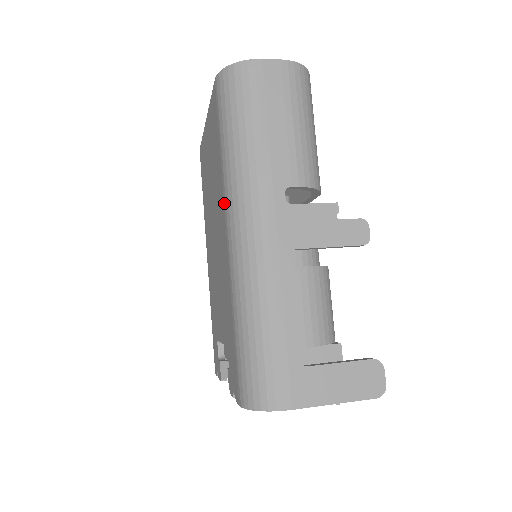
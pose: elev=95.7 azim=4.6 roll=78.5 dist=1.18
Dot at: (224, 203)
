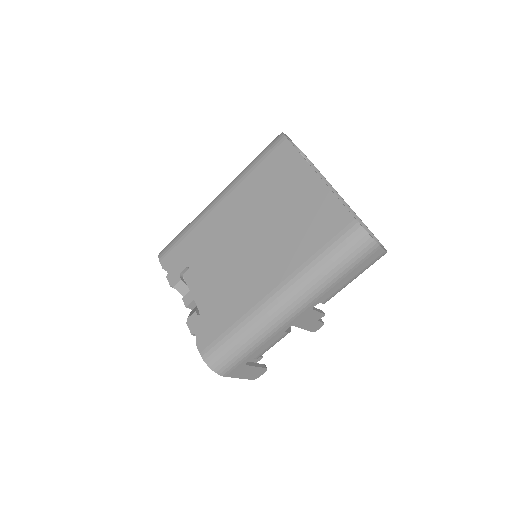
Dot at: (289, 277)
